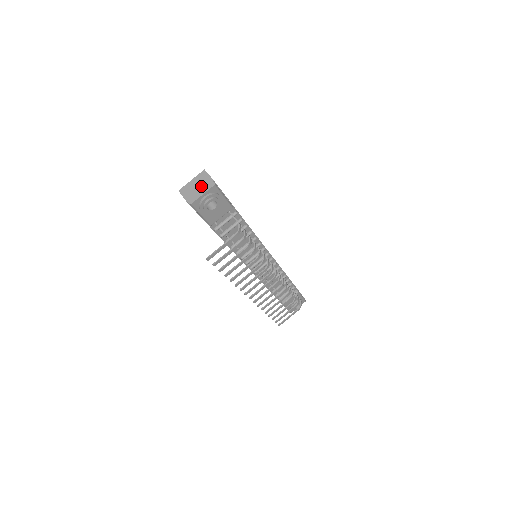
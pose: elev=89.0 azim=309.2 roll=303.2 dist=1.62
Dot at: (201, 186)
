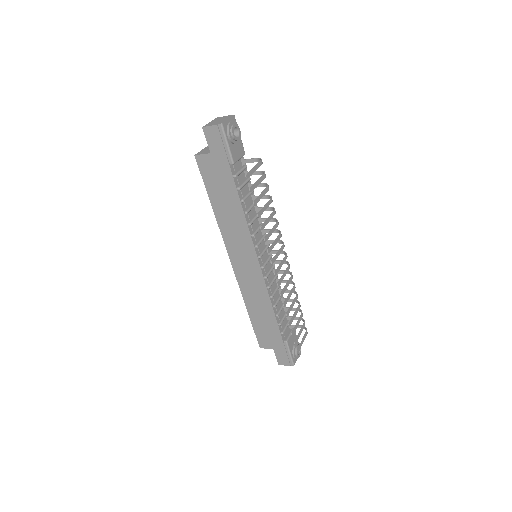
Dot at: (222, 119)
